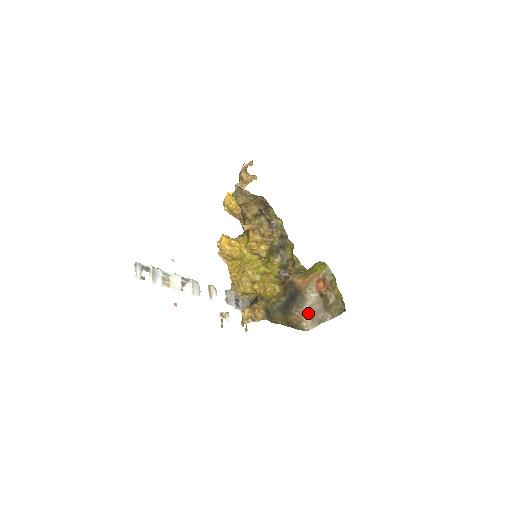
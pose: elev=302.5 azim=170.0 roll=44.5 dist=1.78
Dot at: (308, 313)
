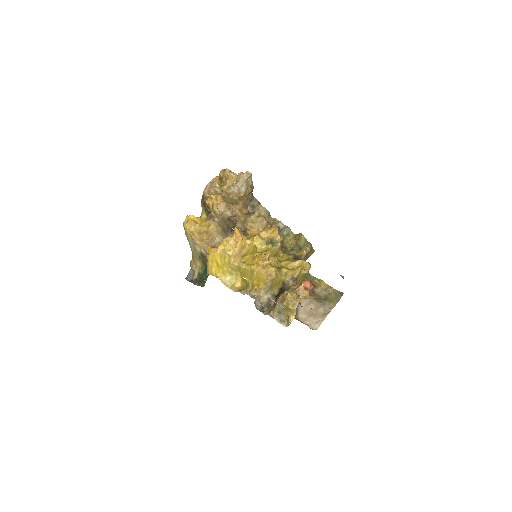
Dot at: (305, 316)
